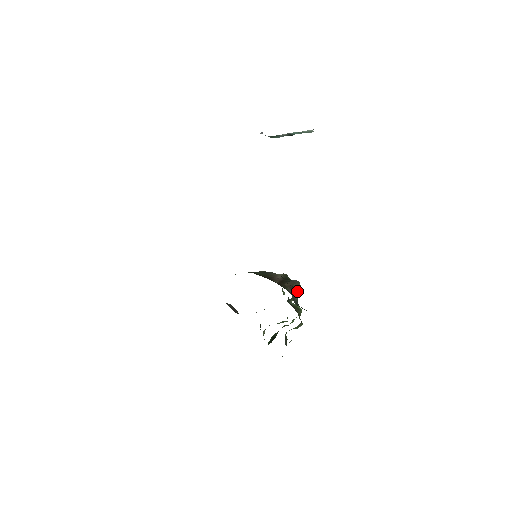
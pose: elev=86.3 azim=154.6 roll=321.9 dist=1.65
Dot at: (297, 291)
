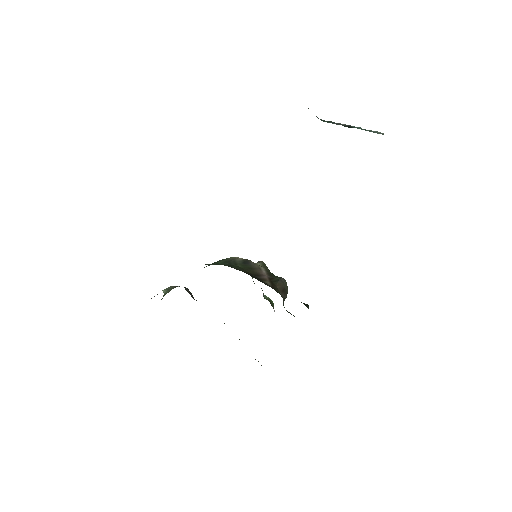
Dot at: (286, 293)
